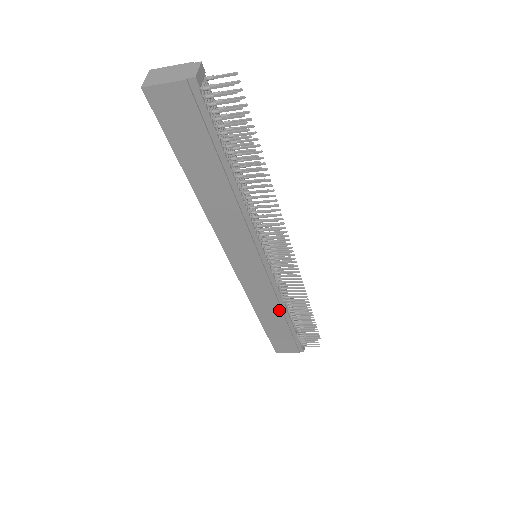
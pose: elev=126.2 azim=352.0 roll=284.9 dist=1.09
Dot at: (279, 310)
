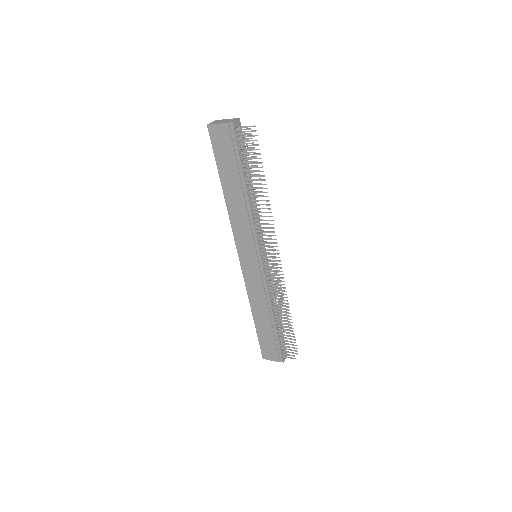
Dot at: (267, 309)
